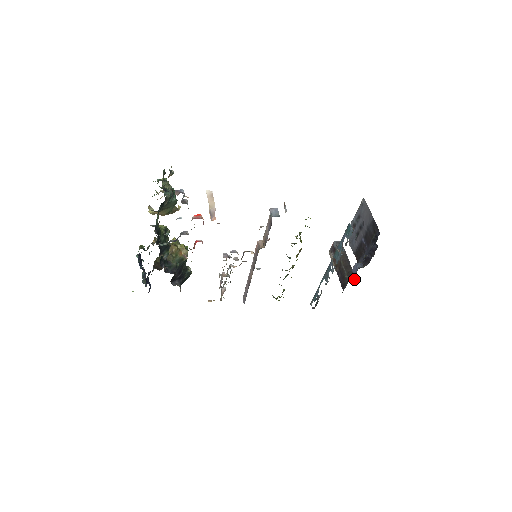
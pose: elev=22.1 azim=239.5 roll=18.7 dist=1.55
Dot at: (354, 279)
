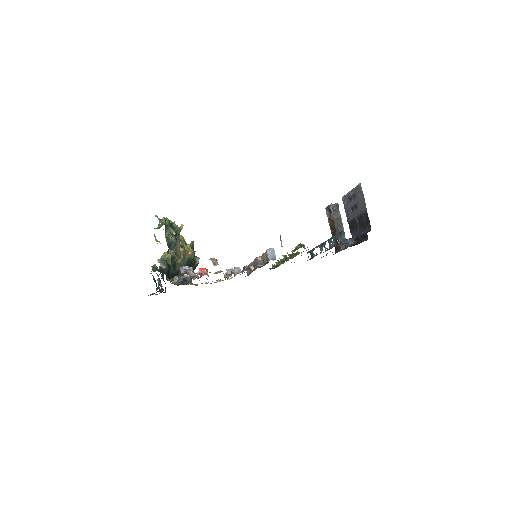
Dot at: occluded
